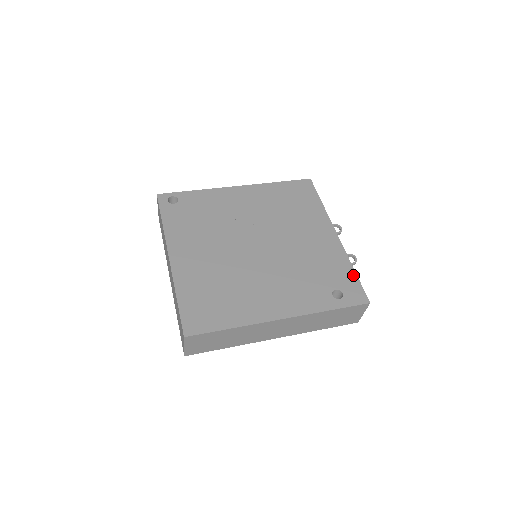
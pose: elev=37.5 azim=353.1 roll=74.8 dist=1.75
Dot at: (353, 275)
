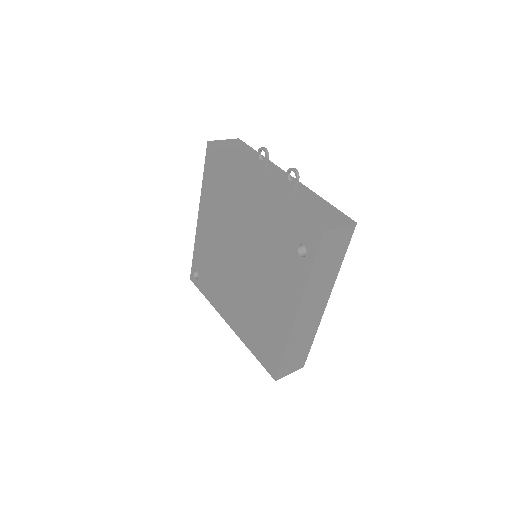
Dot at: (294, 215)
